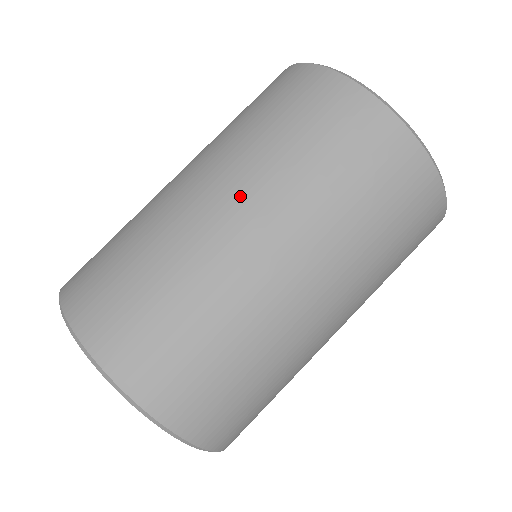
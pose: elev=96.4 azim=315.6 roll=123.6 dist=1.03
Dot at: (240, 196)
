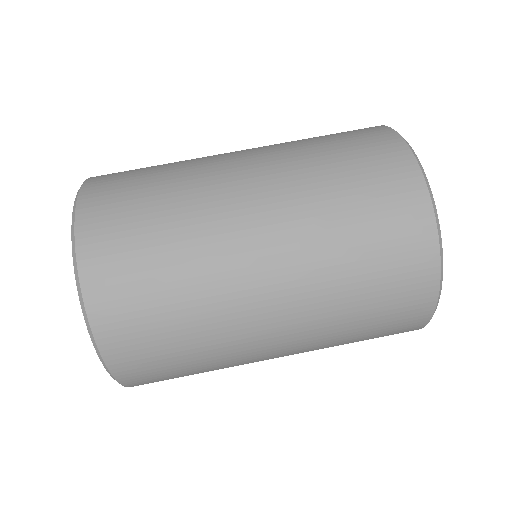
Dot at: (268, 189)
